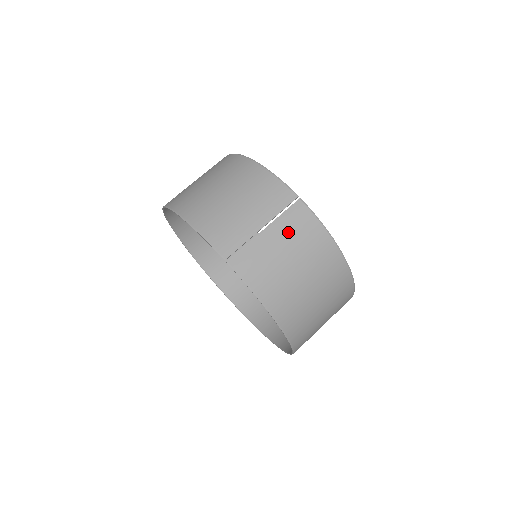
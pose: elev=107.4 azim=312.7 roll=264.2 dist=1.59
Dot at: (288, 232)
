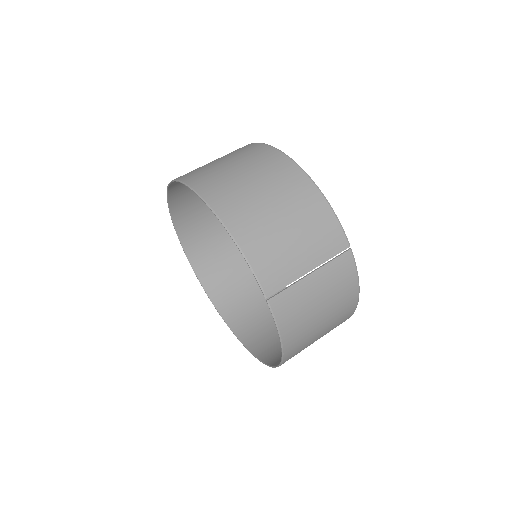
Dot at: (330, 281)
